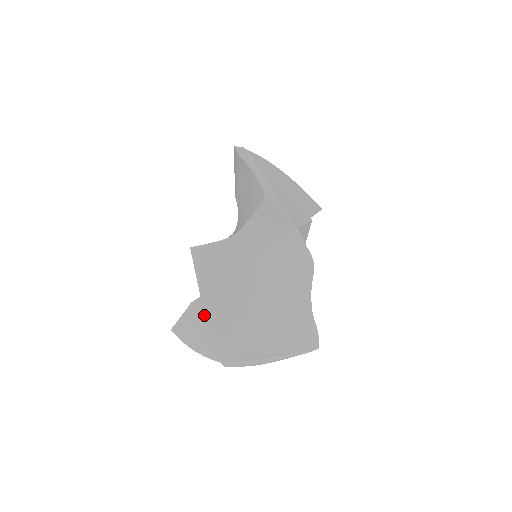
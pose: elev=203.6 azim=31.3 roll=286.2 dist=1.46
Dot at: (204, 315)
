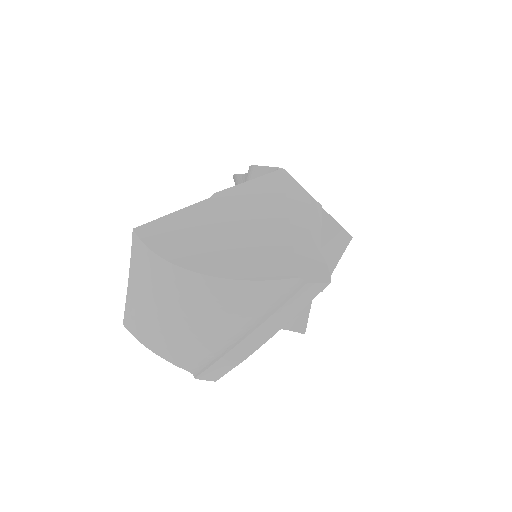
Dot at: (147, 239)
